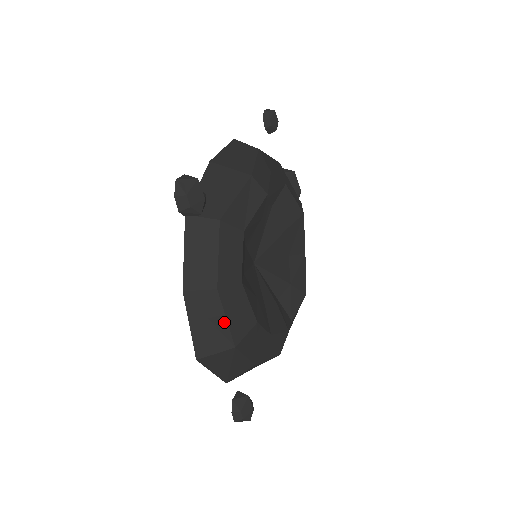
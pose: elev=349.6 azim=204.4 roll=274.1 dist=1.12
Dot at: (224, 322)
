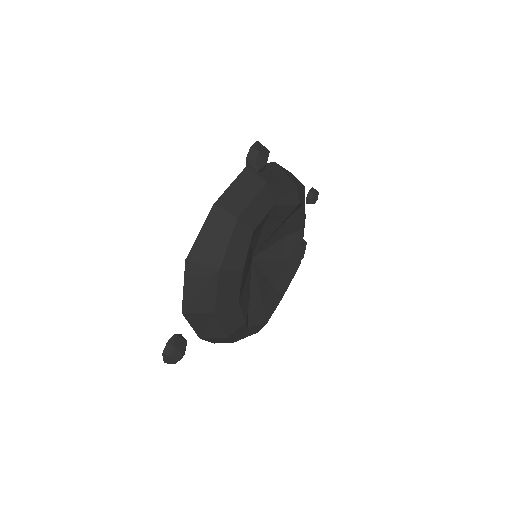
Dot at: (226, 244)
